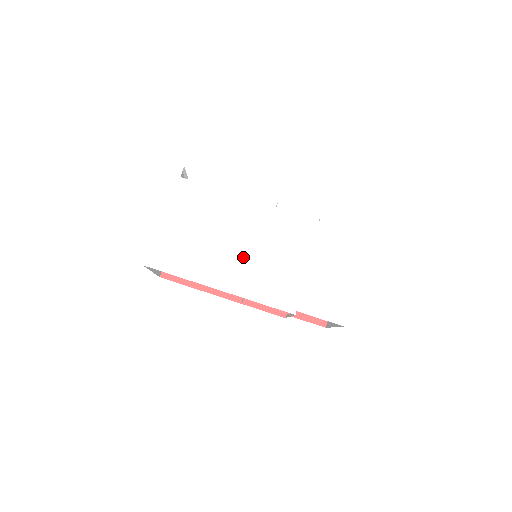
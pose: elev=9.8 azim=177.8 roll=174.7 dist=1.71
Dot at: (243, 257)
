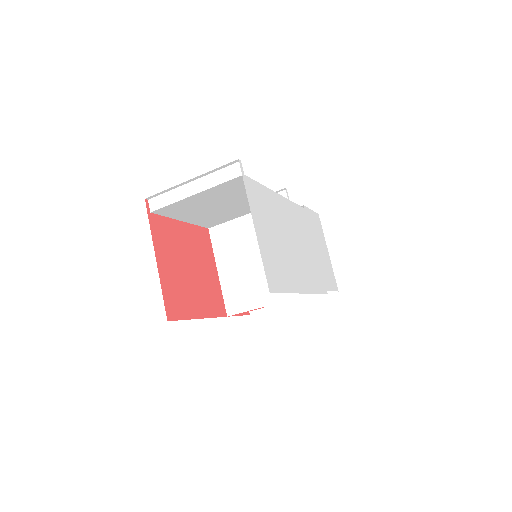
Dot at: (298, 254)
